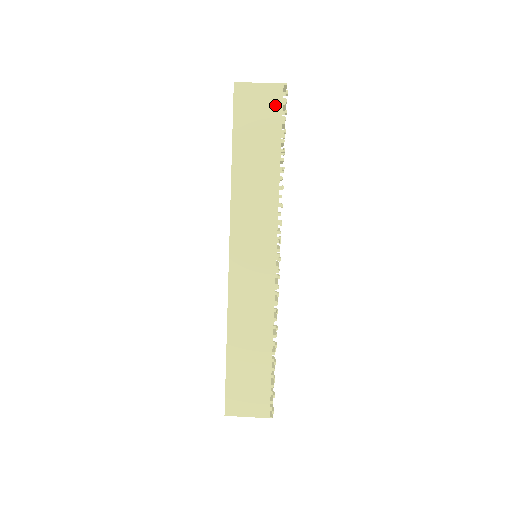
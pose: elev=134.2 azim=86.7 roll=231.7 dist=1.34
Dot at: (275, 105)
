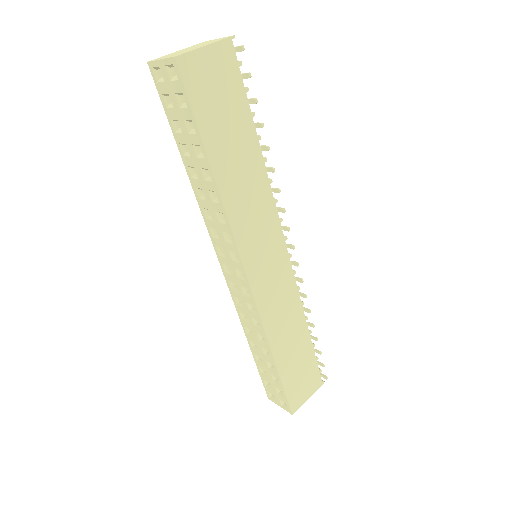
Dot at: (232, 71)
